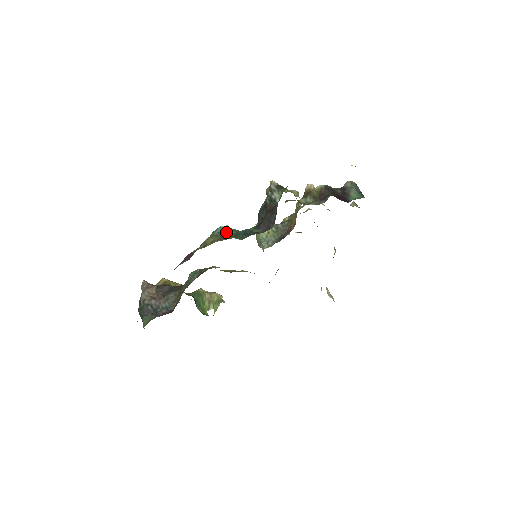
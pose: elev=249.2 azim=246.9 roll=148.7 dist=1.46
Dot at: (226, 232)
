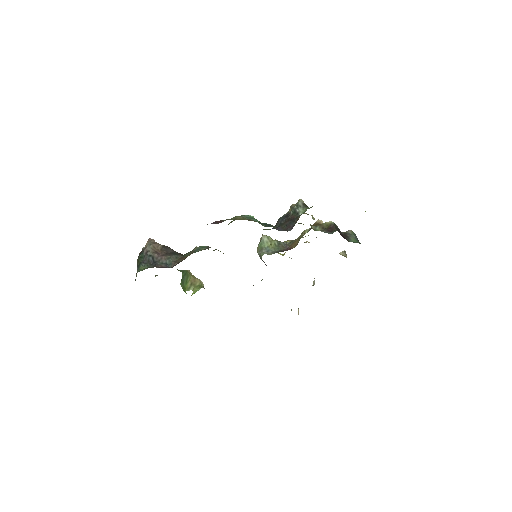
Dot at: (253, 219)
